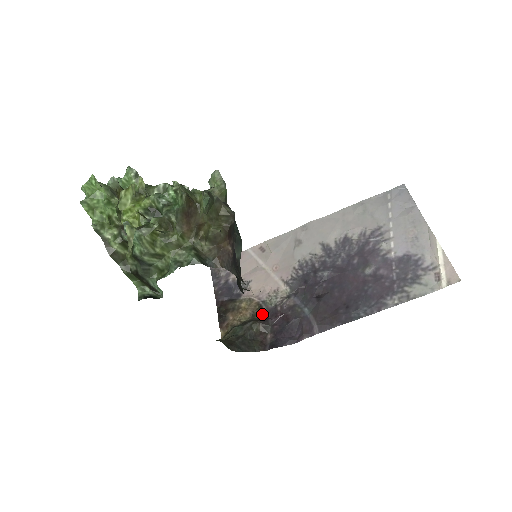
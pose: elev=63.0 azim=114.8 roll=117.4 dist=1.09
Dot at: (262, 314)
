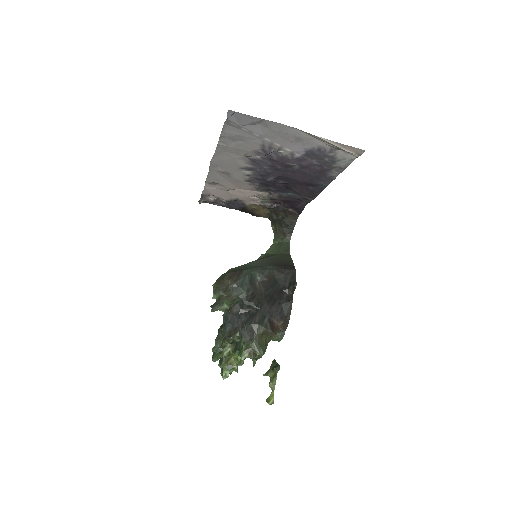
Dot at: (272, 209)
